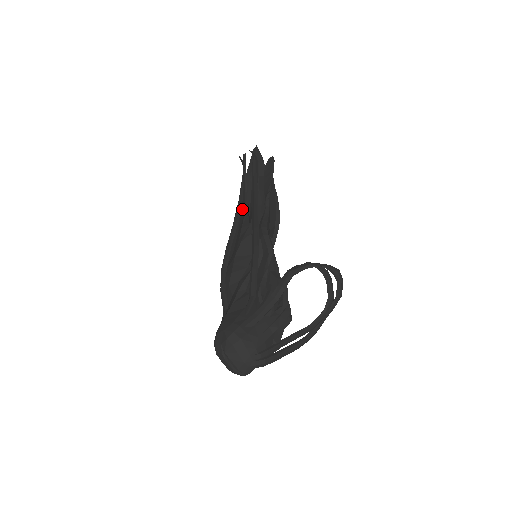
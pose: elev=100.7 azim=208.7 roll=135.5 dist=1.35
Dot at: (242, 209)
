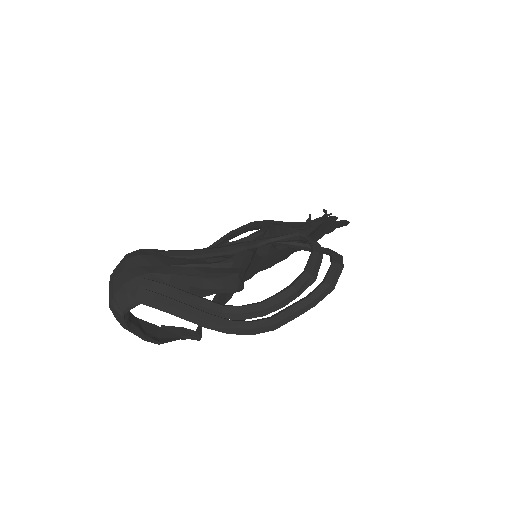
Dot at: occluded
